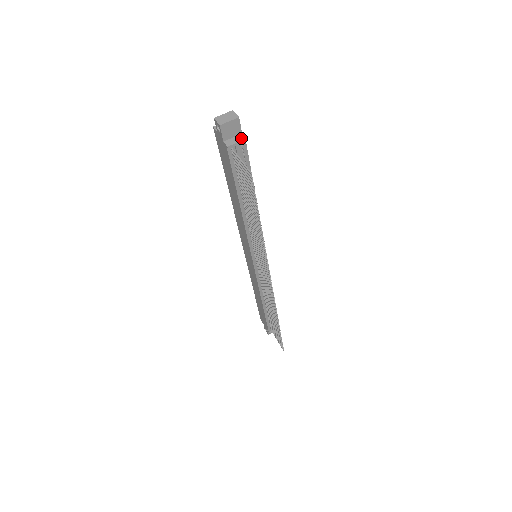
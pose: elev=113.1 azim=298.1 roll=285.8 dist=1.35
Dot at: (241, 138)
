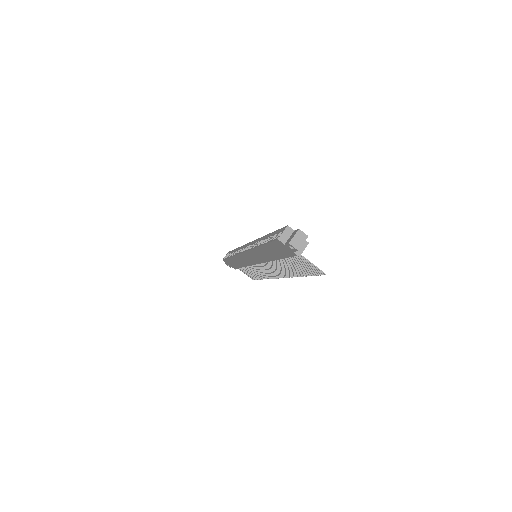
Dot at: (305, 244)
